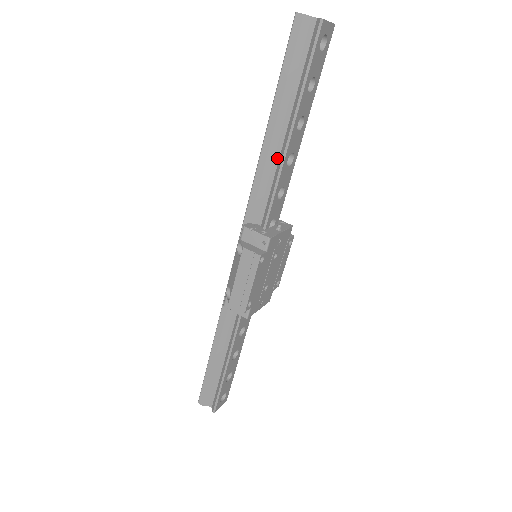
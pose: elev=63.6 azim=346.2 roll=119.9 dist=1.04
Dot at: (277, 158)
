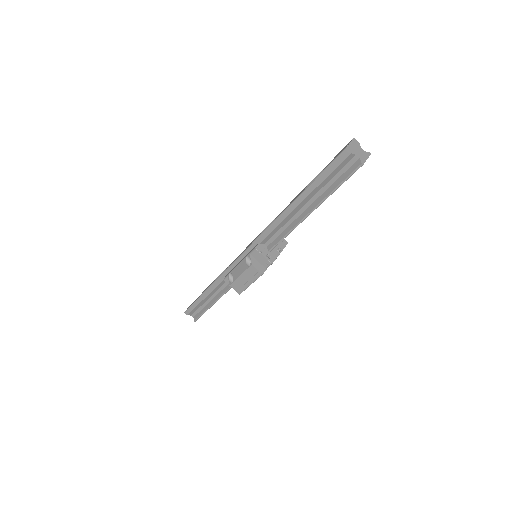
Dot at: (294, 218)
